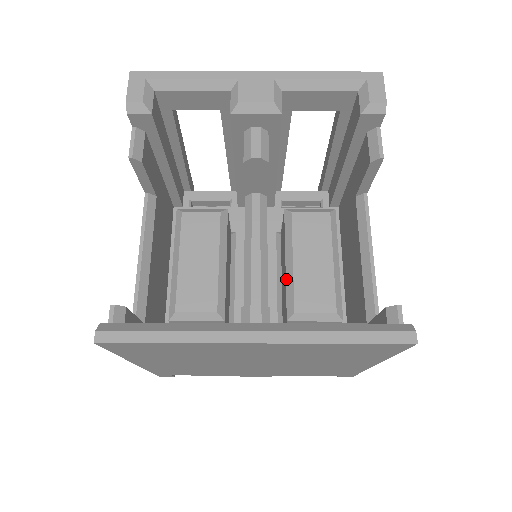
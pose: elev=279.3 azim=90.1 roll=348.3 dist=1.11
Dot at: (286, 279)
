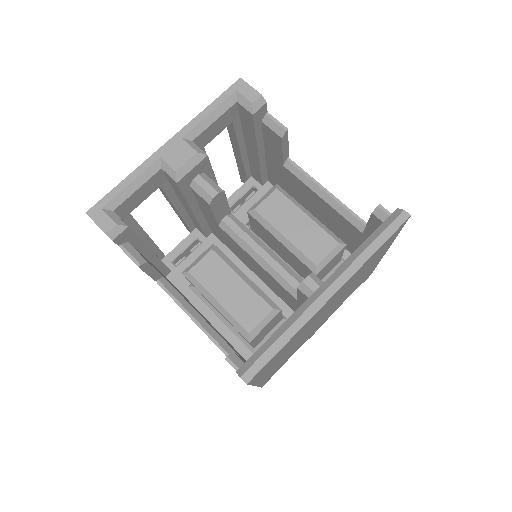
Dot at: (291, 252)
